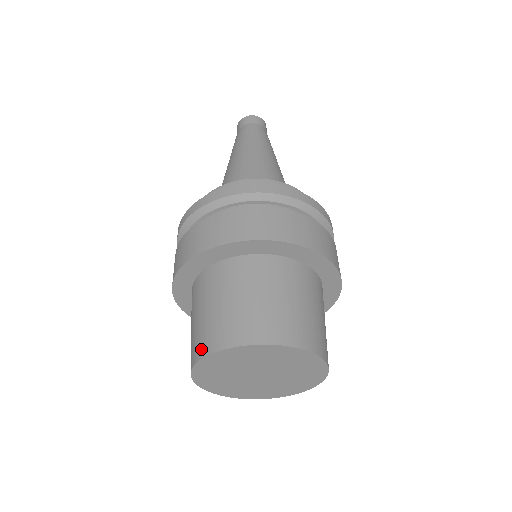
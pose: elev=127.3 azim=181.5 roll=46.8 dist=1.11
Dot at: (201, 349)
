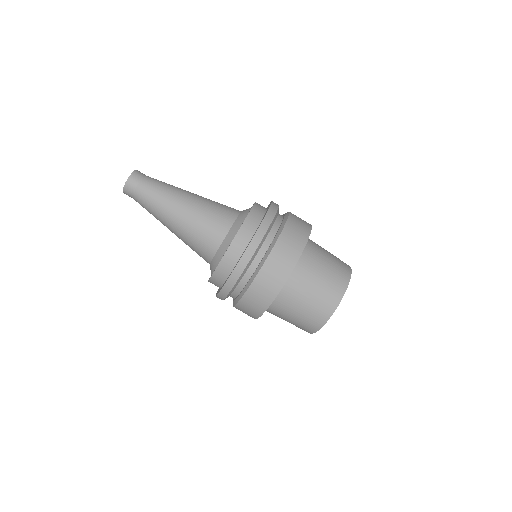
Dot at: (323, 318)
